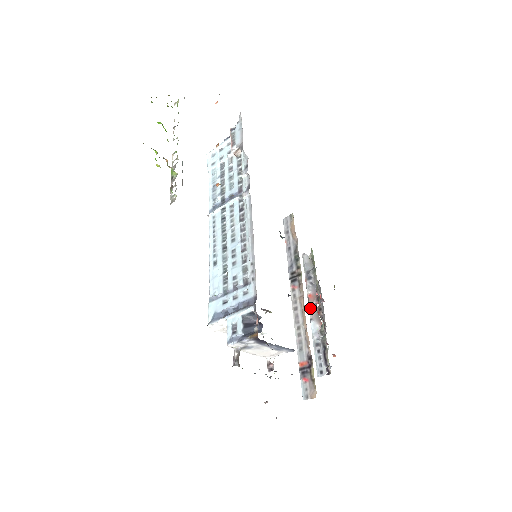
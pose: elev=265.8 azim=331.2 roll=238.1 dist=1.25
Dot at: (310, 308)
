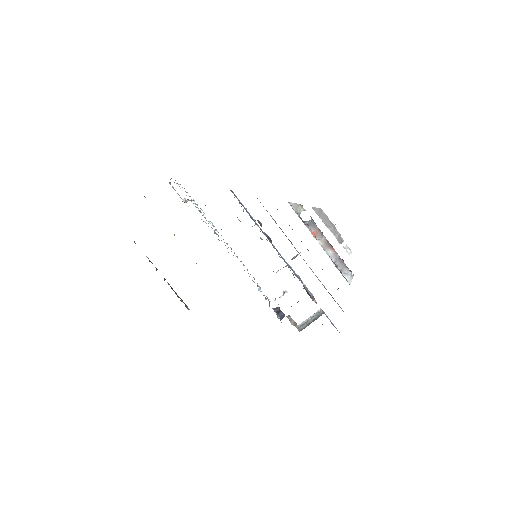
Dot at: occluded
